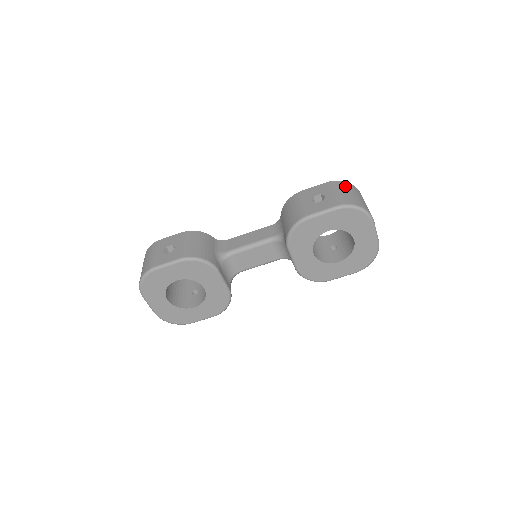
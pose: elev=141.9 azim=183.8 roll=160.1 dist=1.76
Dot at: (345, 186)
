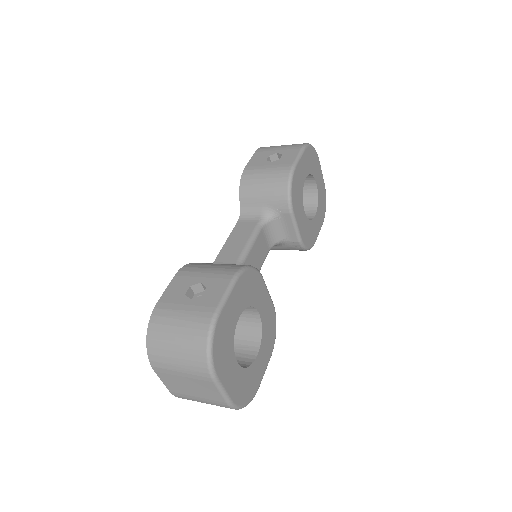
Dot at: occluded
